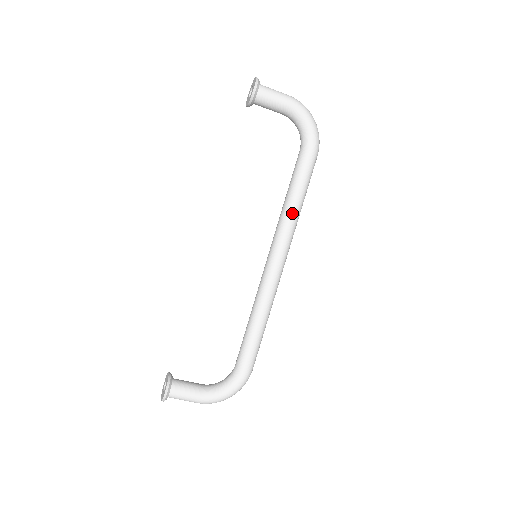
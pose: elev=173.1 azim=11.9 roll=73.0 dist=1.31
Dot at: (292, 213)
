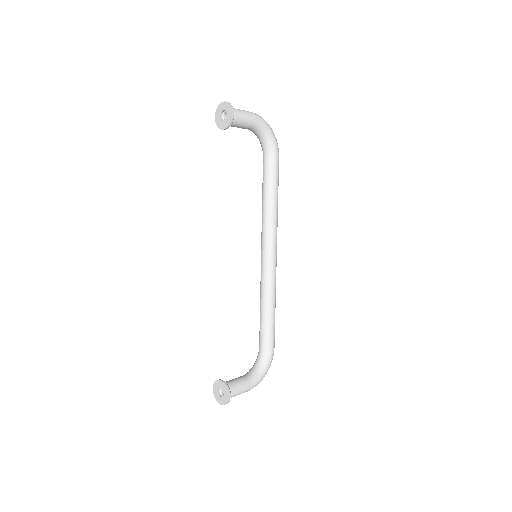
Dot at: (275, 212)
